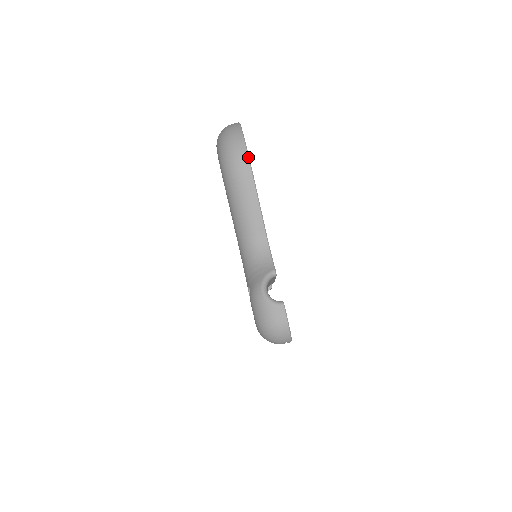
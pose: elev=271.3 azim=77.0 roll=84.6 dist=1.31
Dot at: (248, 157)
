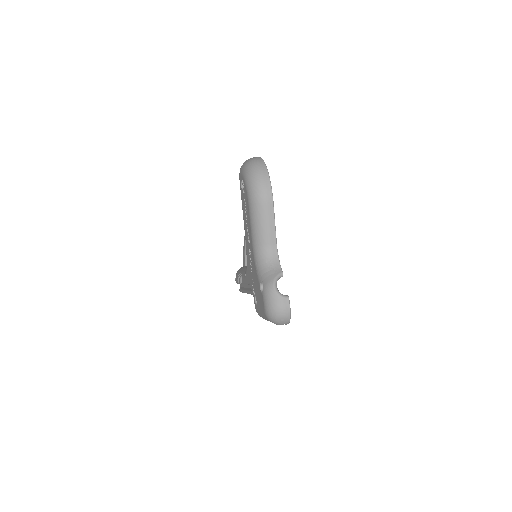
Dot at: (271, 189)
